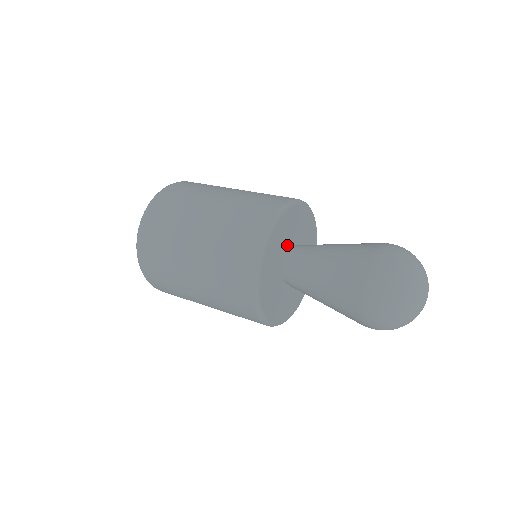
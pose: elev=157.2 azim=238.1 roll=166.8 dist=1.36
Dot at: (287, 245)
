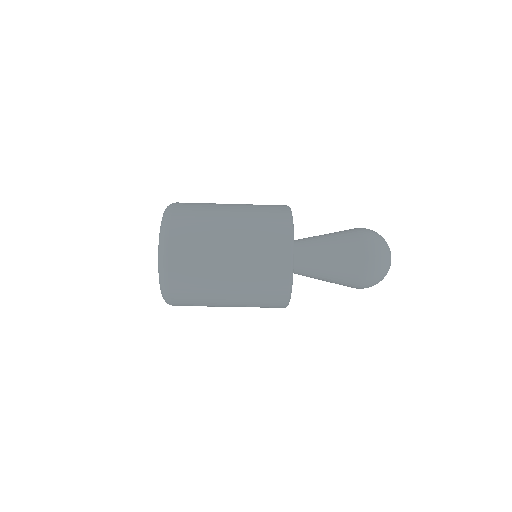
Dot at: occluded
